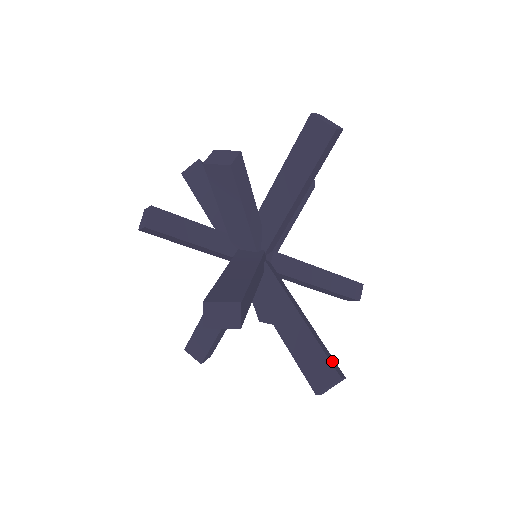
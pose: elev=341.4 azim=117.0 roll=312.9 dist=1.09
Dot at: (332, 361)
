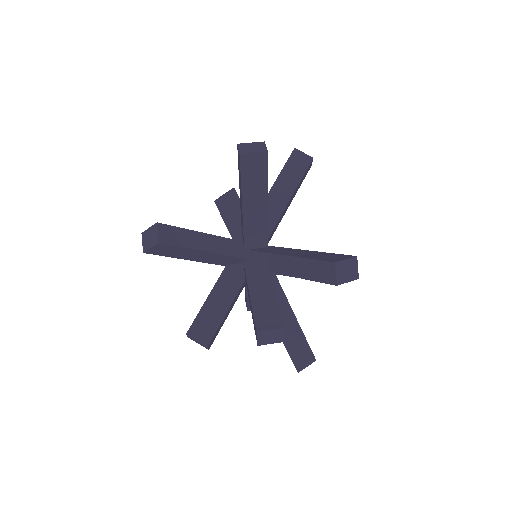
Dot at: occluded
